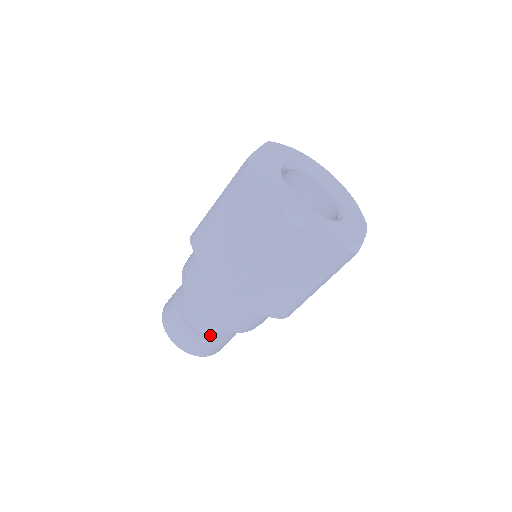
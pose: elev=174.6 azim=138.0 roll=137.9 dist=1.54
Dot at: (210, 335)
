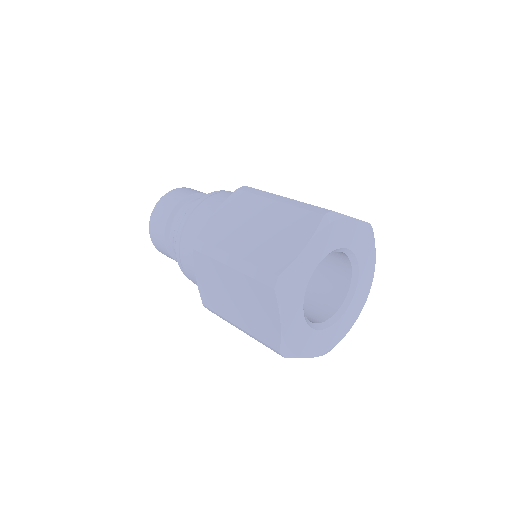
Dot at: occluded
